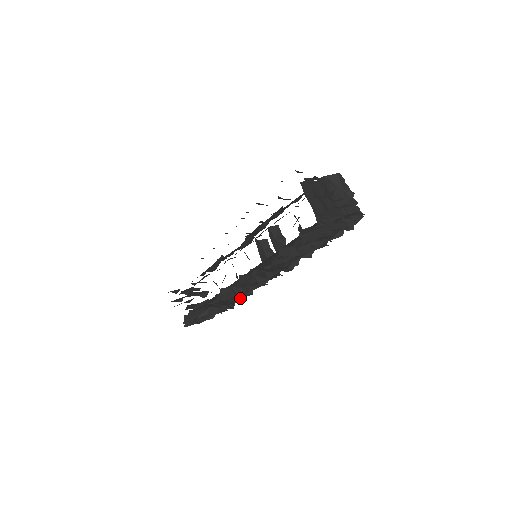
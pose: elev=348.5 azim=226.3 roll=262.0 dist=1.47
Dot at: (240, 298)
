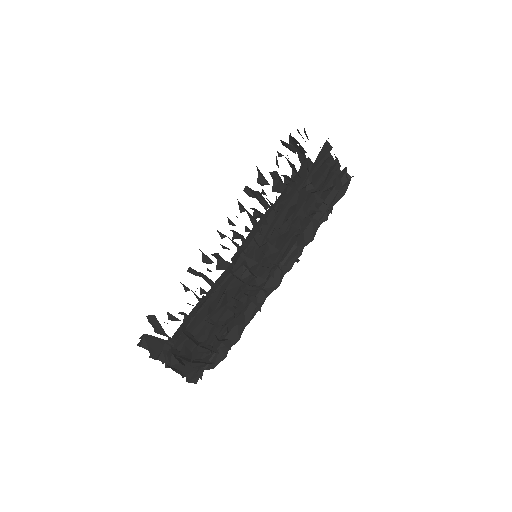
Dot at: (240, 322)
